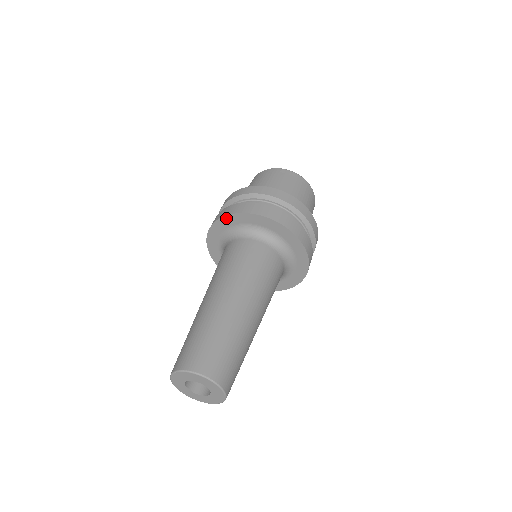
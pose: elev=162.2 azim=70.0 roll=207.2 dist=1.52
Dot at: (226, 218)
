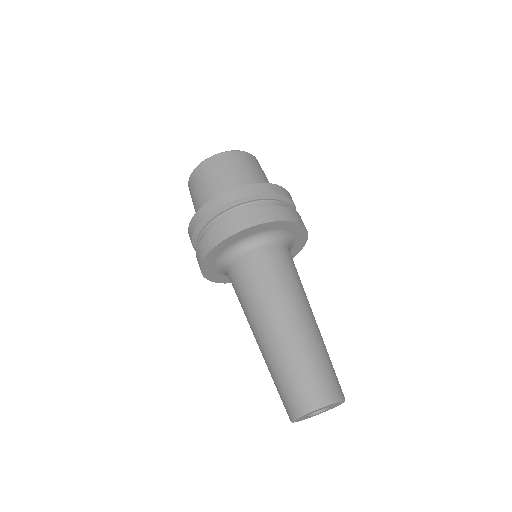
Dot at: (260, 226)
